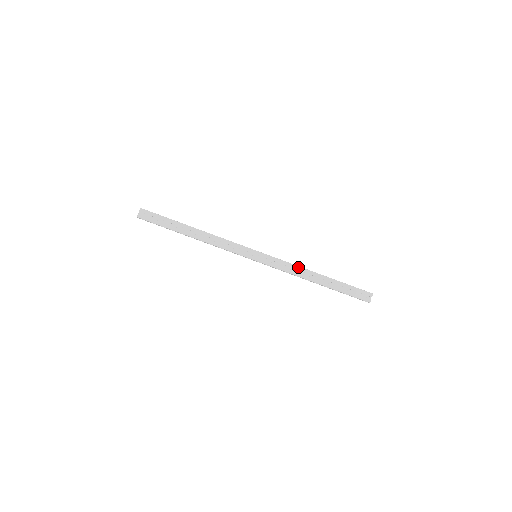
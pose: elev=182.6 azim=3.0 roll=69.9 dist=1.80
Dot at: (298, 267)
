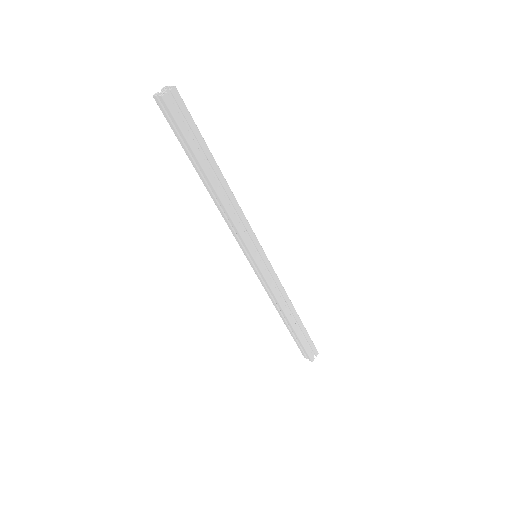
Dot at: (286, 294)
